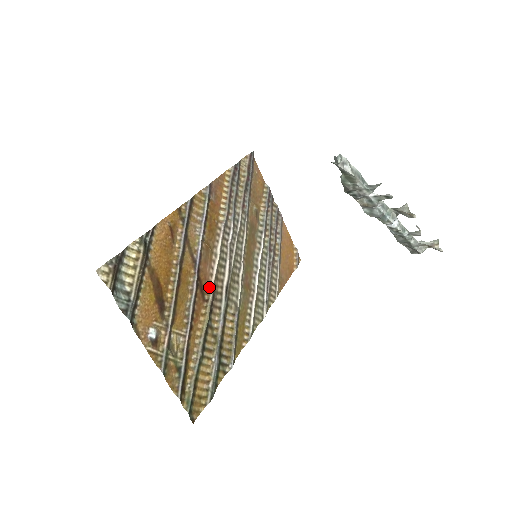
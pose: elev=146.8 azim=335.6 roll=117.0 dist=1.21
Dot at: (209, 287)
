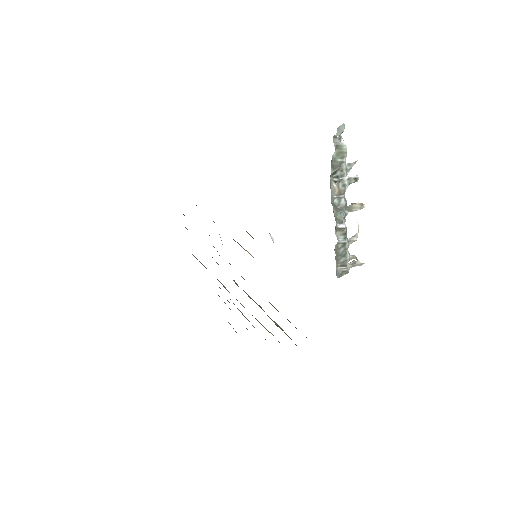
Dot at: occluded
